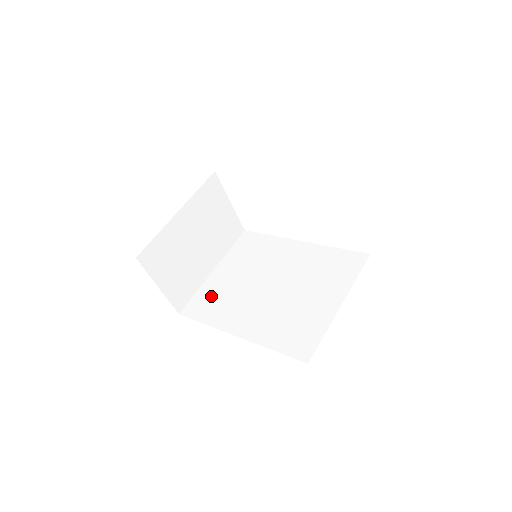
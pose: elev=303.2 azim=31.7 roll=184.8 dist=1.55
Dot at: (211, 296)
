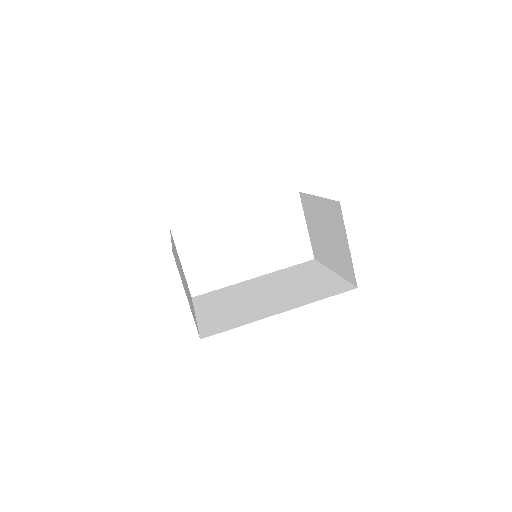
Dot at: (219, 320)
